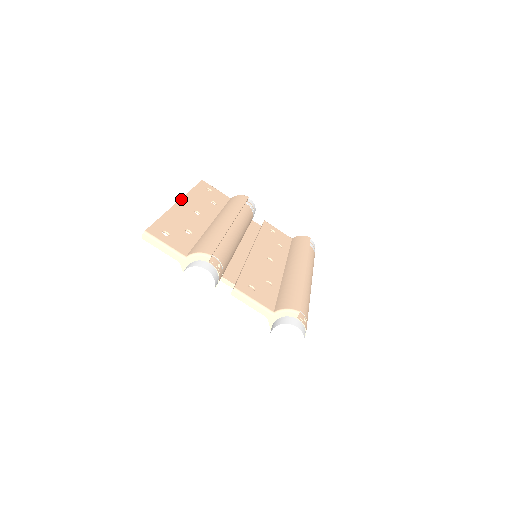
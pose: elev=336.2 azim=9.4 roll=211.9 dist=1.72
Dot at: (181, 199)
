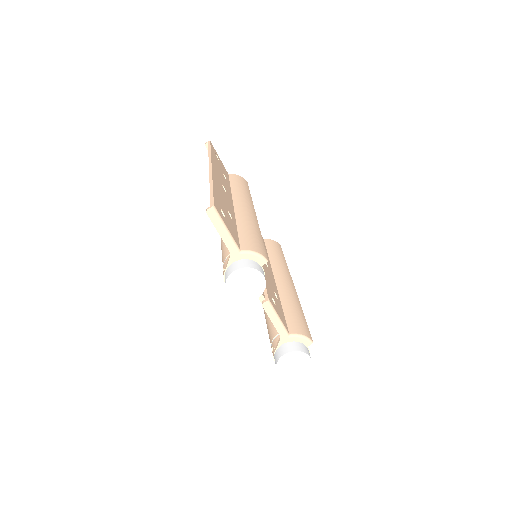
Dot at: (212, 164)
